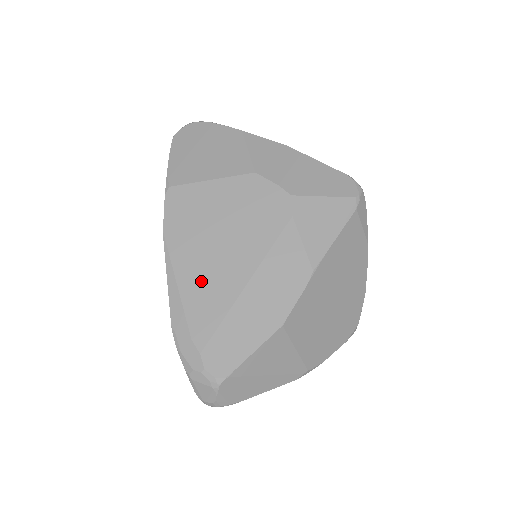
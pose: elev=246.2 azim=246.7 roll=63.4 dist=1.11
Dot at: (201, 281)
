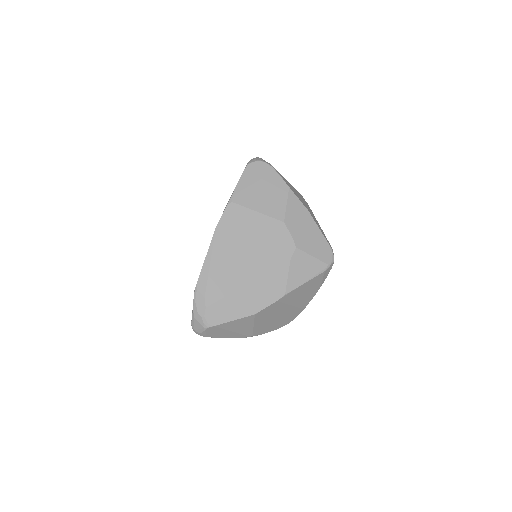
Dot at: (224, 269)
